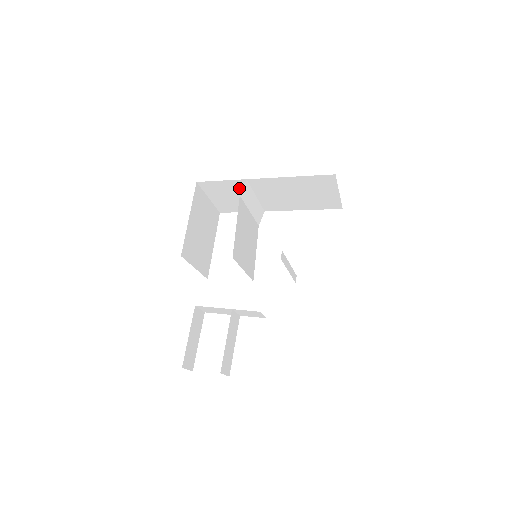
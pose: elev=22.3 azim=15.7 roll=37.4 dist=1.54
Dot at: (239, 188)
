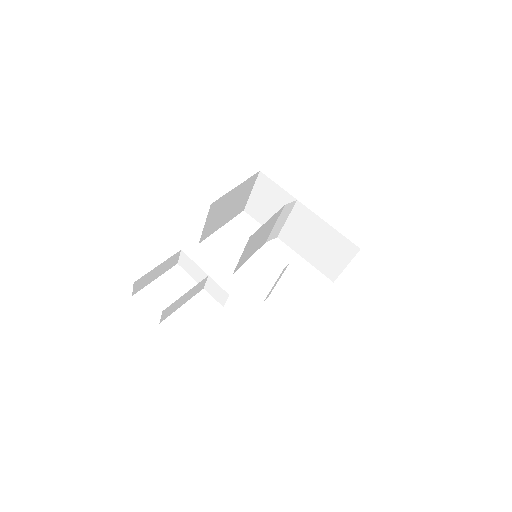
Dot at: (283, 202)
